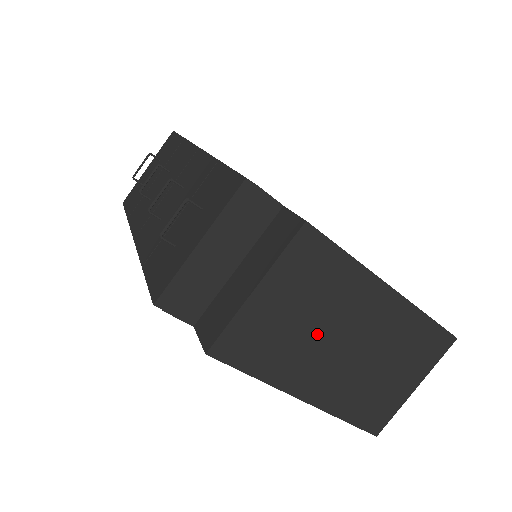
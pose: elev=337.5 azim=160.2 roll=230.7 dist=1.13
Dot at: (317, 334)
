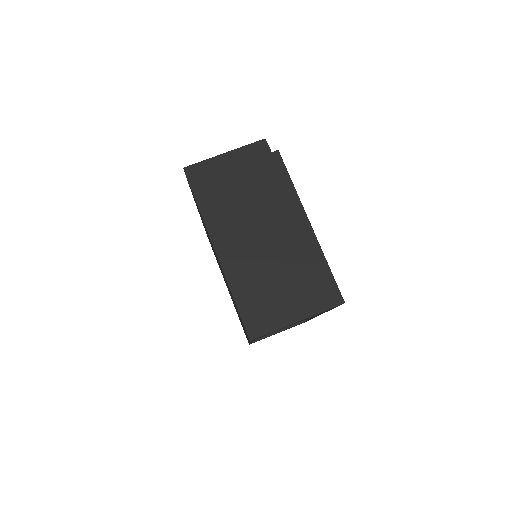
Dot at: (251, 218)
